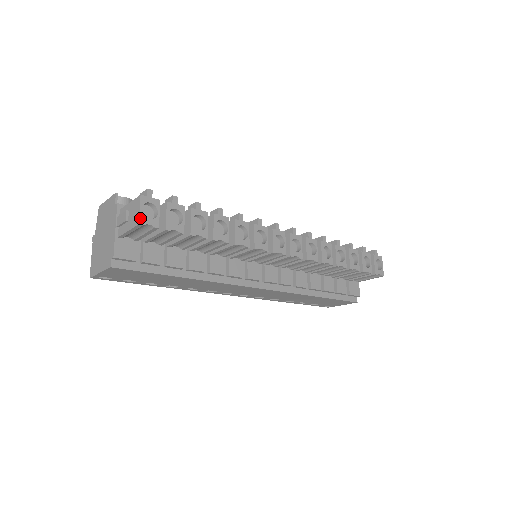
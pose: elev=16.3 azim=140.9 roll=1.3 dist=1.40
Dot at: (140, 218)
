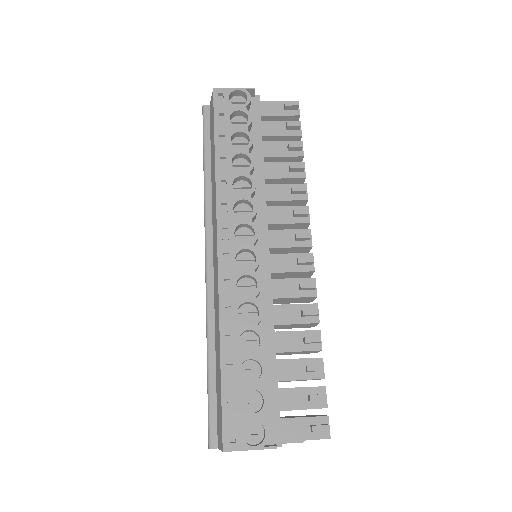
Dot at: occluded
